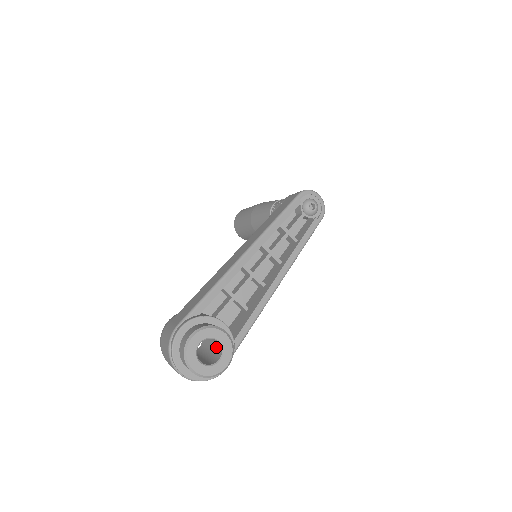
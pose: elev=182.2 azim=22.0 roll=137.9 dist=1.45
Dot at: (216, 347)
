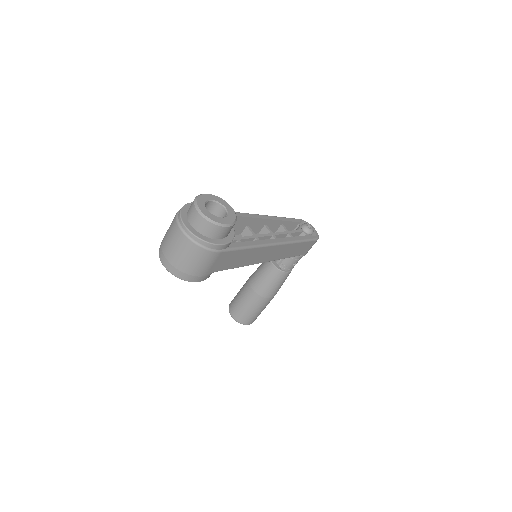
Dot at: occluded
